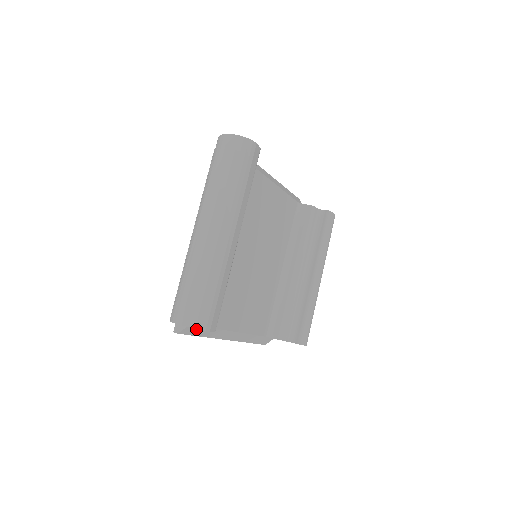
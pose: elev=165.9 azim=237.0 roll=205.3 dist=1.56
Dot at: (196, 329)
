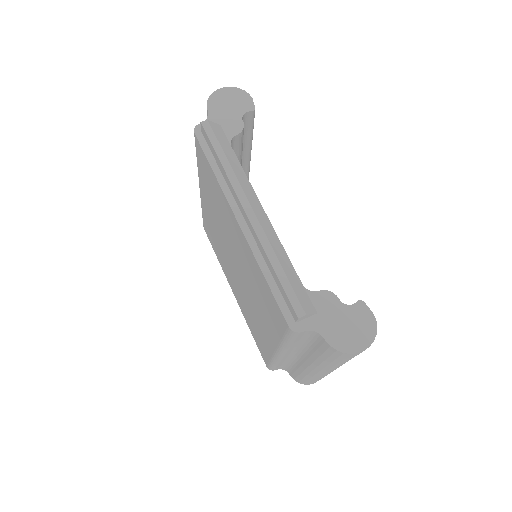
Dot at: occluded
